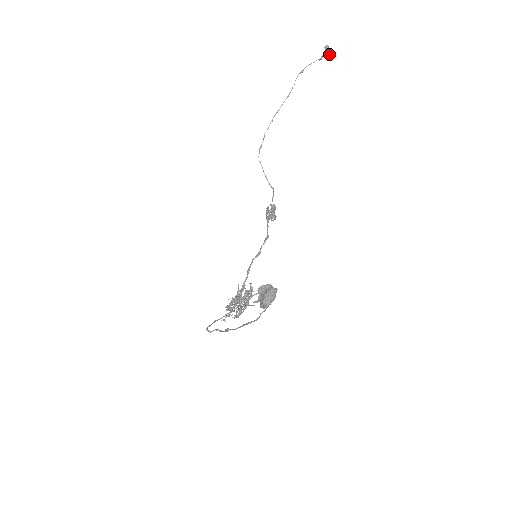
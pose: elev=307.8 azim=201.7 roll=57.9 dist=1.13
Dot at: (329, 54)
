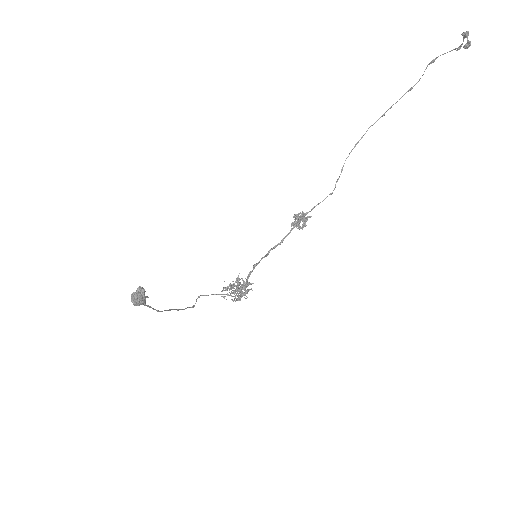
Dot at: (468, 44)
